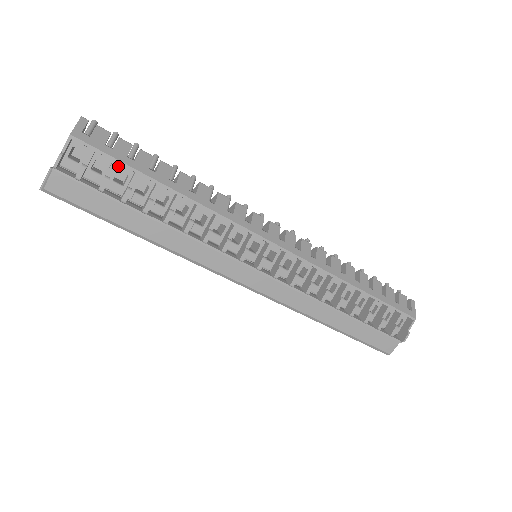
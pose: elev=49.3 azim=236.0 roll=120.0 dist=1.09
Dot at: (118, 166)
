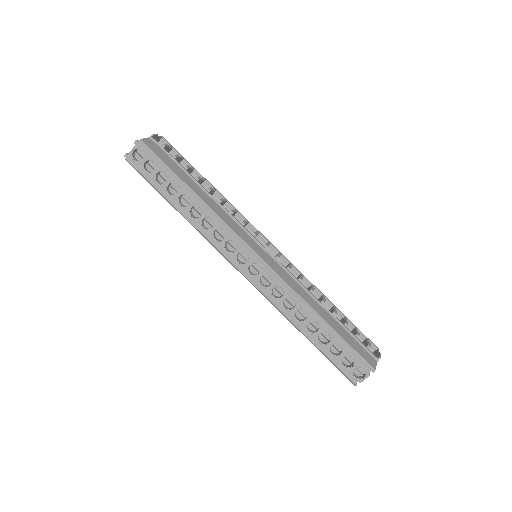
Dot at: occluded
